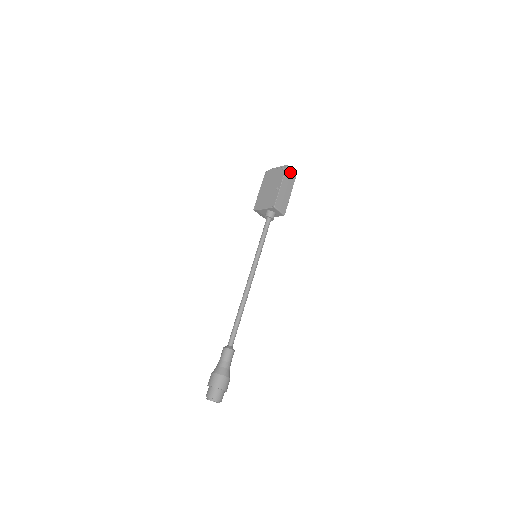
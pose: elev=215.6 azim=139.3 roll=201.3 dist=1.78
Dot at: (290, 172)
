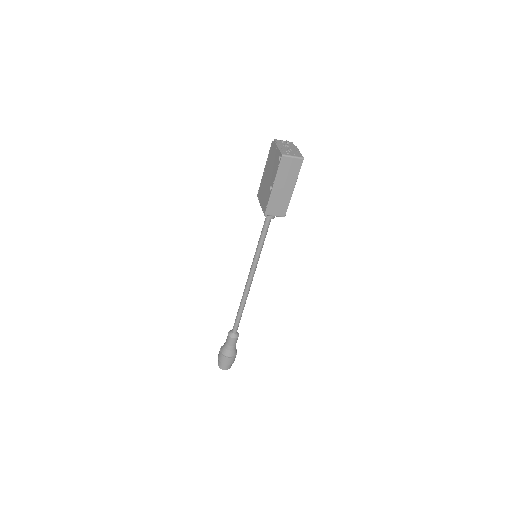
Dot at: (289, 162)
